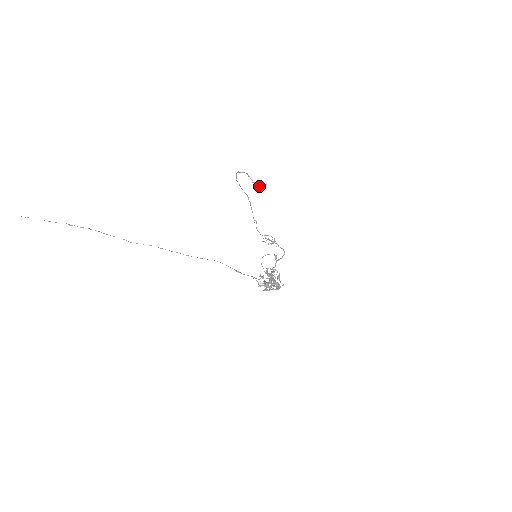
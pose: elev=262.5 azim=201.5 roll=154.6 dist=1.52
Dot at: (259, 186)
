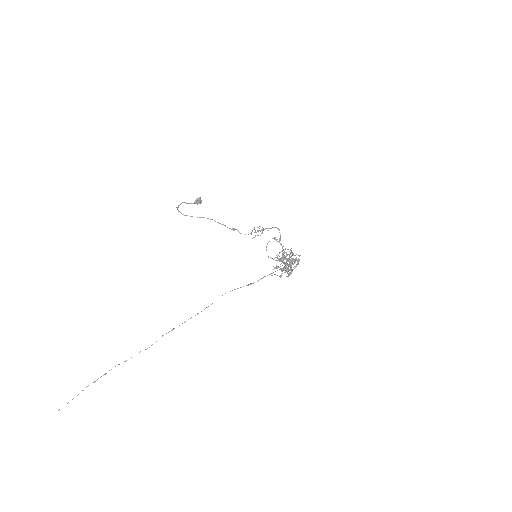
Dot at: (201, 202)
